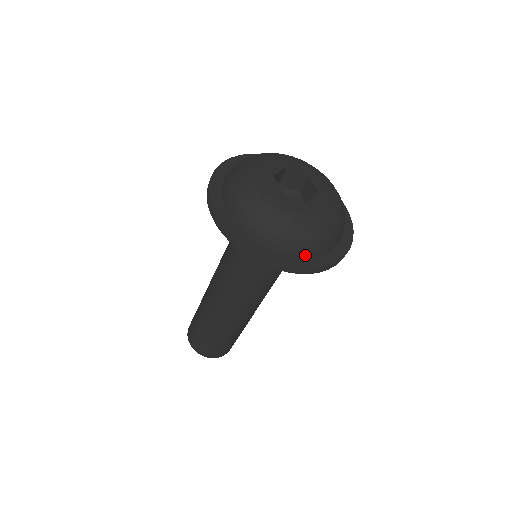
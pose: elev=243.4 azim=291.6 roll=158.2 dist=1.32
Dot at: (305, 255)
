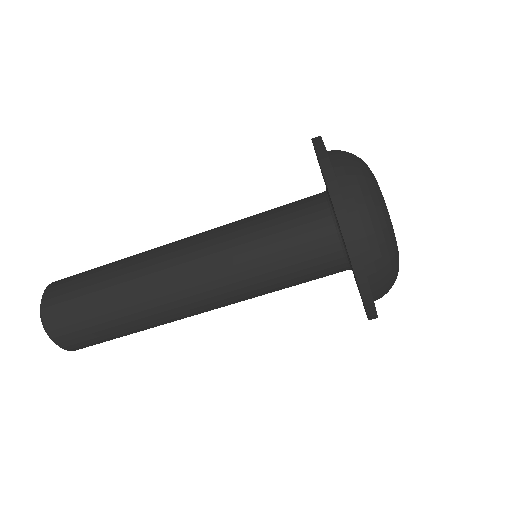
Dot at: (376, 299)
